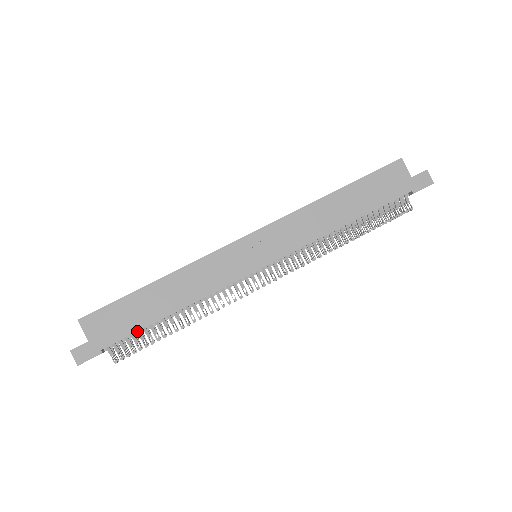
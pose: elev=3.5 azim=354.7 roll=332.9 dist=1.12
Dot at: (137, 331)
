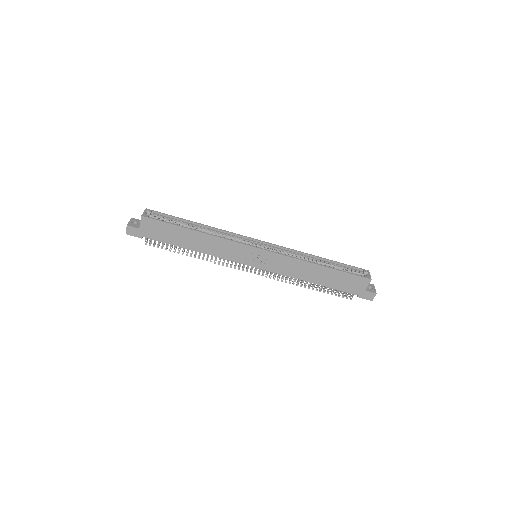
Dot at: (167, 243)
